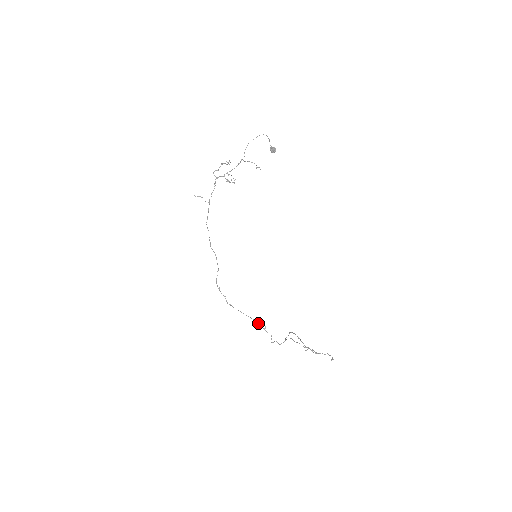
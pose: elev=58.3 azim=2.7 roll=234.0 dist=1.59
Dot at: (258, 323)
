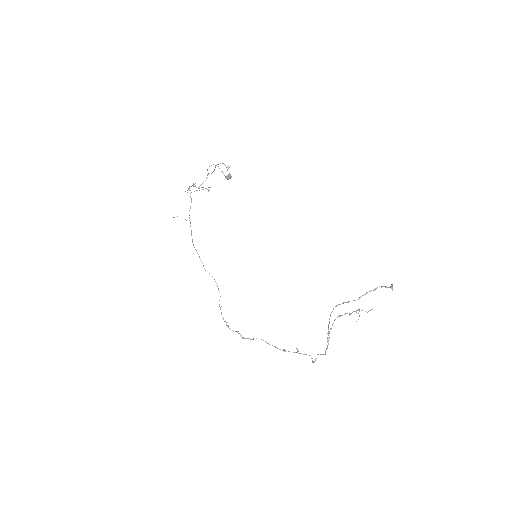
Dot at: occluded
